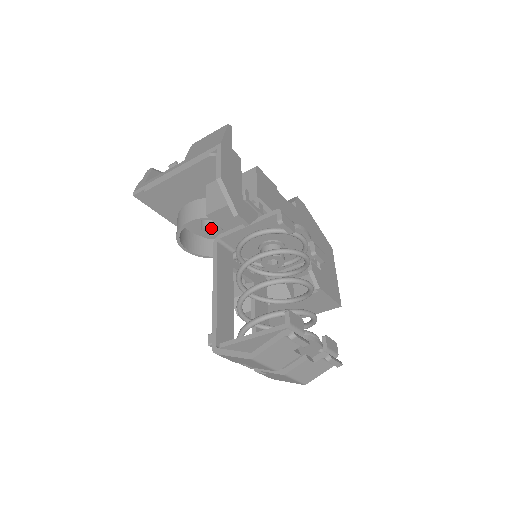
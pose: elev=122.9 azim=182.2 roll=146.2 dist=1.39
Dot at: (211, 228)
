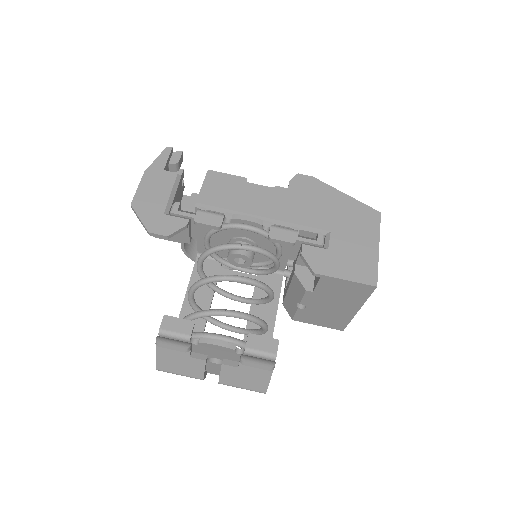
Dot at: occluded
